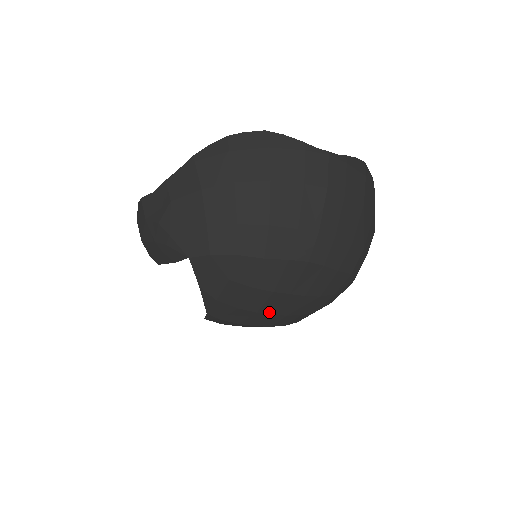
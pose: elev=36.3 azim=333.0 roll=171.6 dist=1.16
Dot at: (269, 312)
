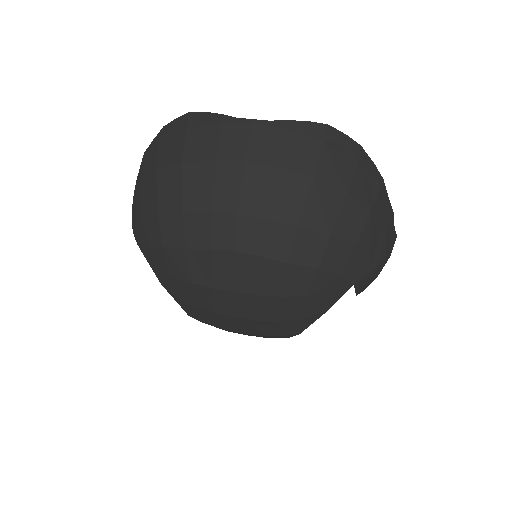
Dot at: (231, 314)
